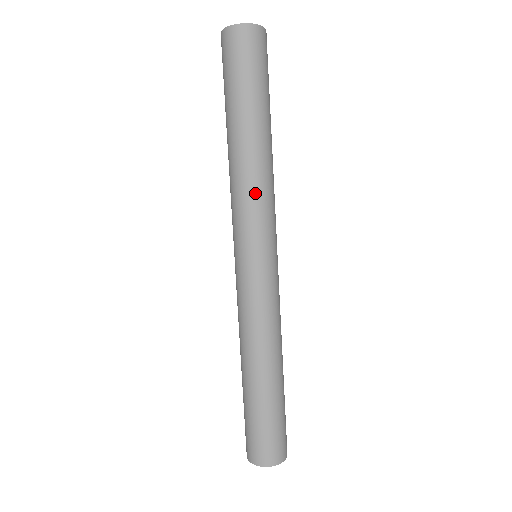
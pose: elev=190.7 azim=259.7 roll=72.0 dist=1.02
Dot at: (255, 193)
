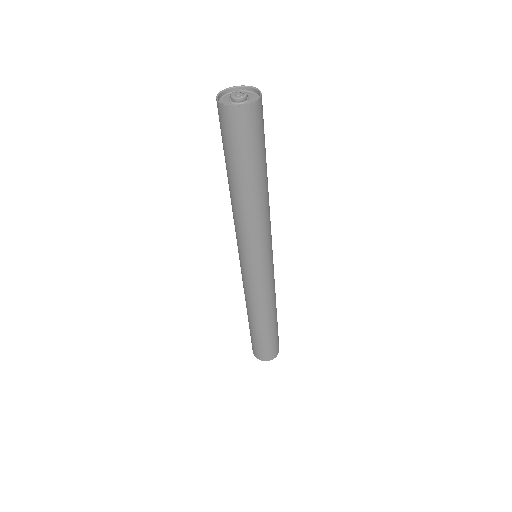
Dot at: (257, 230)
